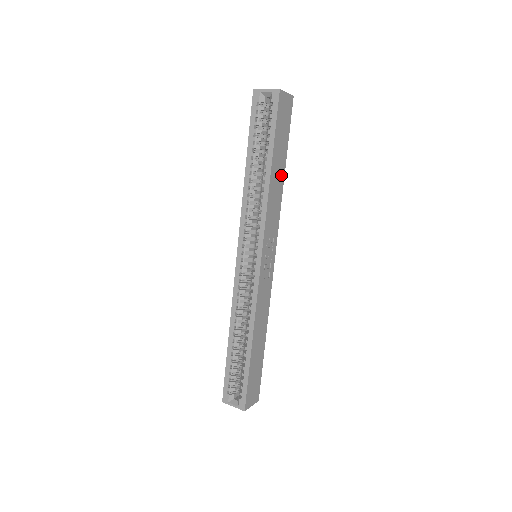
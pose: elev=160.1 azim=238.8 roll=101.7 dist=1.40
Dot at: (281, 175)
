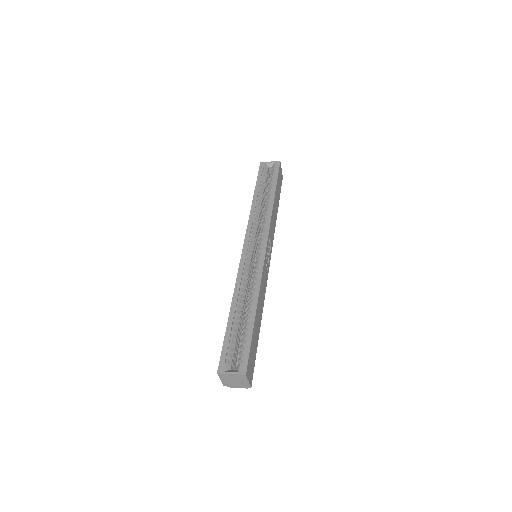
Dot at: (276, 211)
